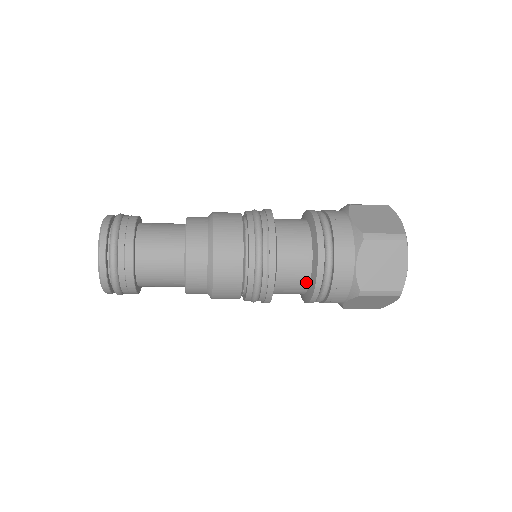
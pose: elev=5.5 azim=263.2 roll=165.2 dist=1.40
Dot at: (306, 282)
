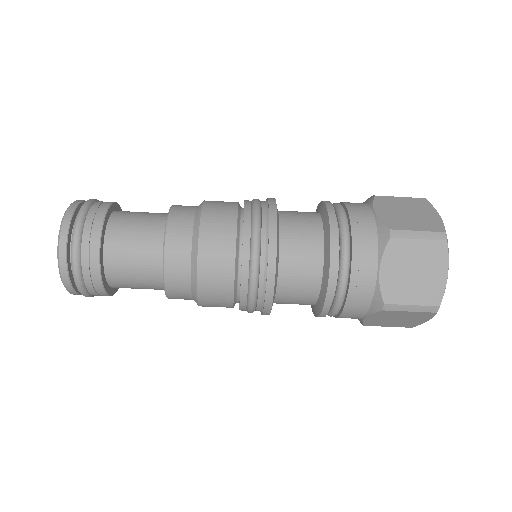
Dot at: (315, 290)
